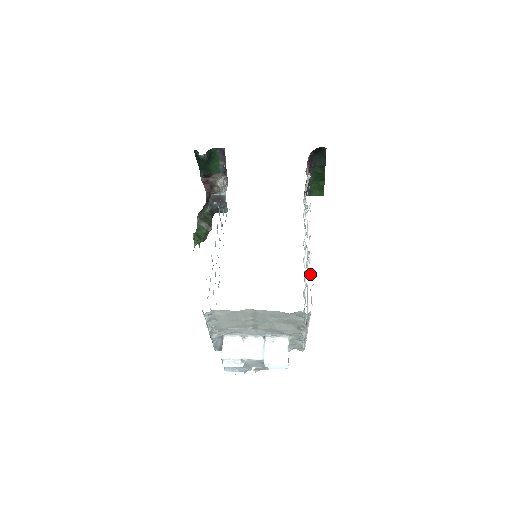
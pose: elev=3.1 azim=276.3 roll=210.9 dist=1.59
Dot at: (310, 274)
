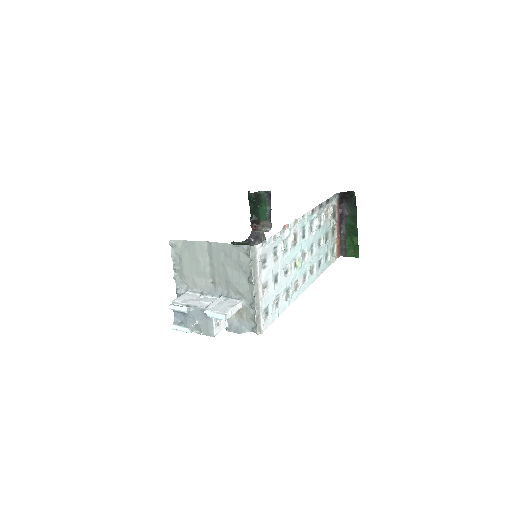
Dot at: (282, 245)
